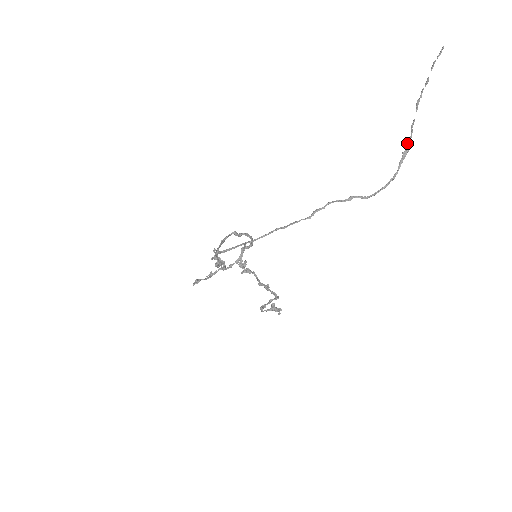
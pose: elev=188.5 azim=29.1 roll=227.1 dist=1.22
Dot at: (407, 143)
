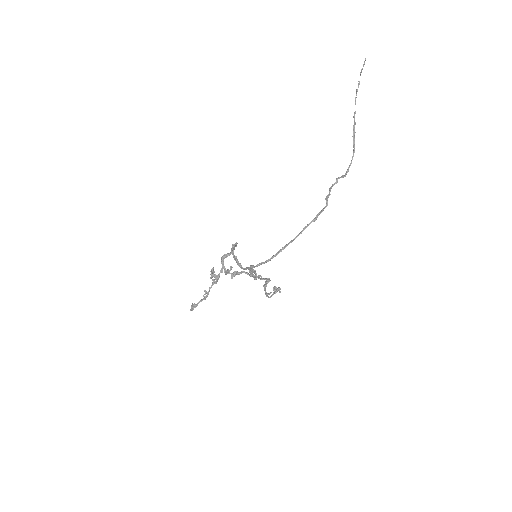
Dot at: (353, 129)
